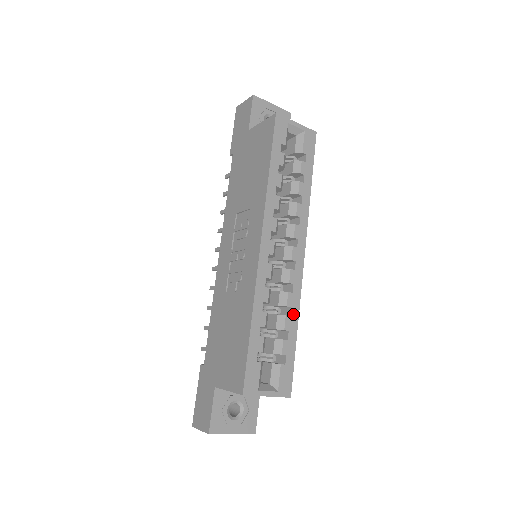
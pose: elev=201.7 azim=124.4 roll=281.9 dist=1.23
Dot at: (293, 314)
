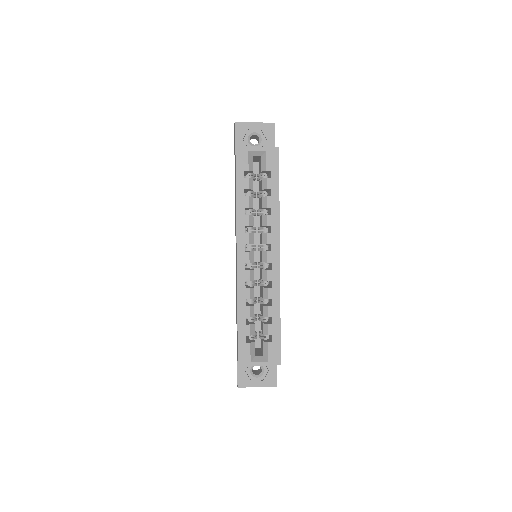
Dot at: (275, 304)
